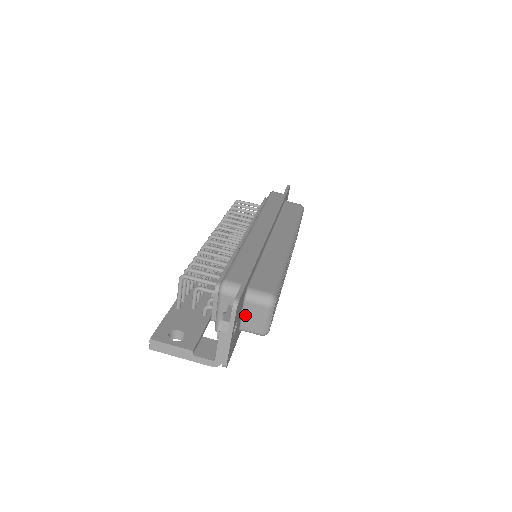
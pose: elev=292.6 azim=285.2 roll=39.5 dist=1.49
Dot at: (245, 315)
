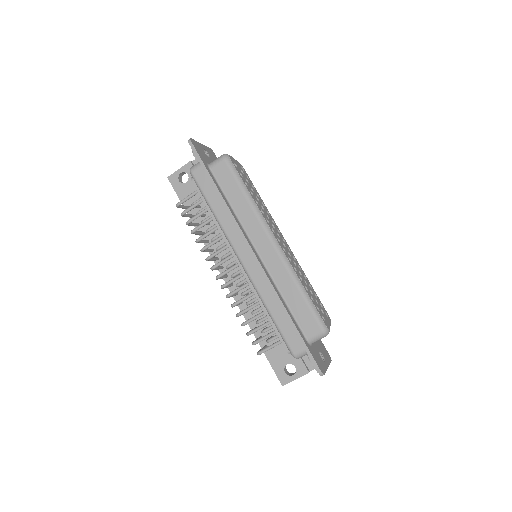
Dot at: occluded
